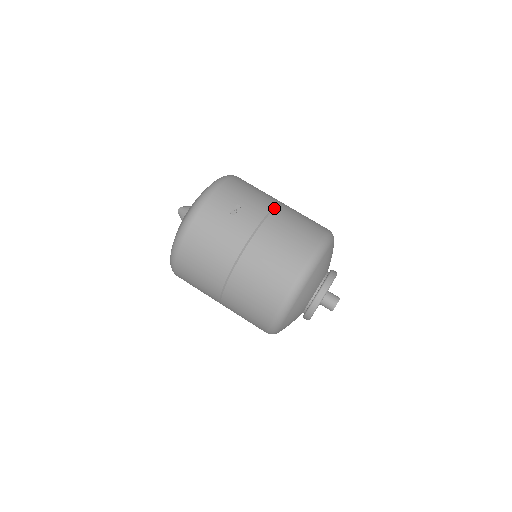
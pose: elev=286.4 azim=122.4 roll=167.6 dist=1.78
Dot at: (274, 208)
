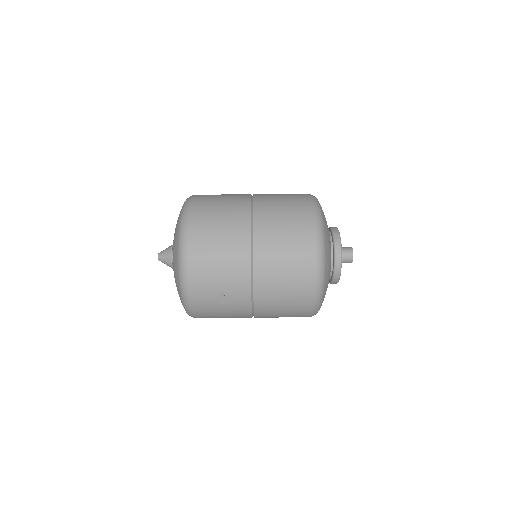
Dot at: (252, 268)
